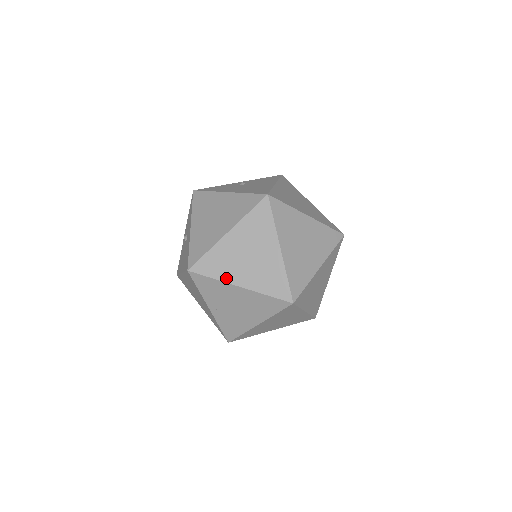
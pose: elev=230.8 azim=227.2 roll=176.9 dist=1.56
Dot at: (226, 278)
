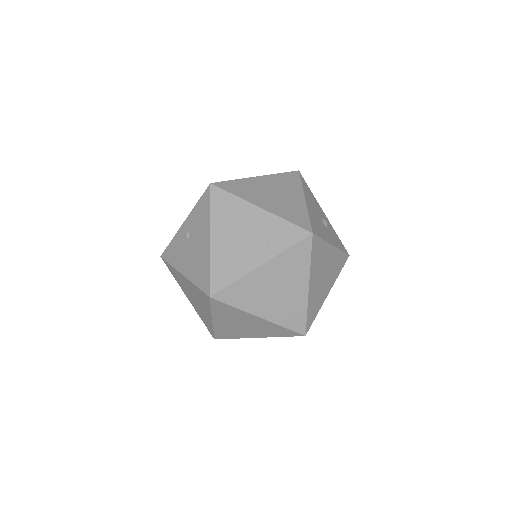
Dot at: (243, 337)
